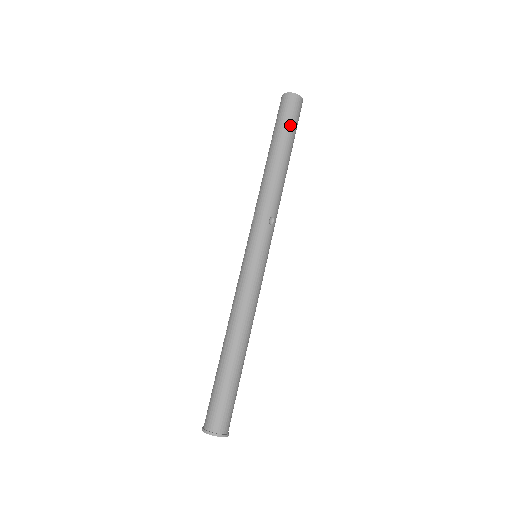
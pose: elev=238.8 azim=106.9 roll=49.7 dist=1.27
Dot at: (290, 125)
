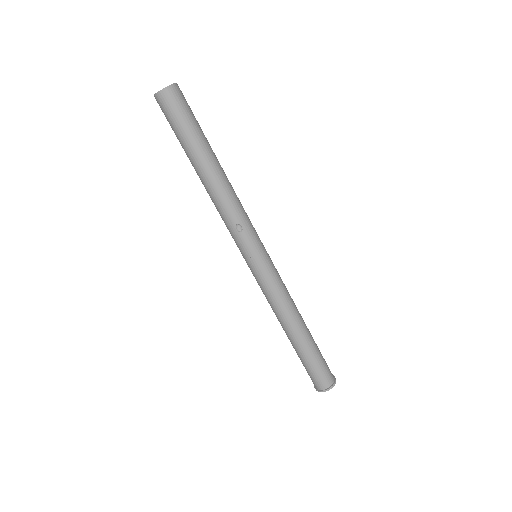
Dot at: (180, 129)
